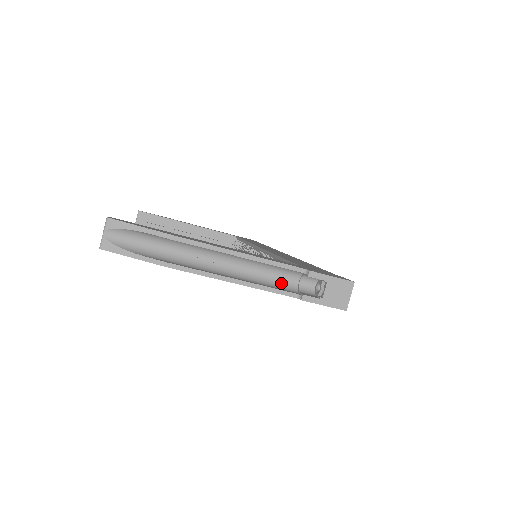
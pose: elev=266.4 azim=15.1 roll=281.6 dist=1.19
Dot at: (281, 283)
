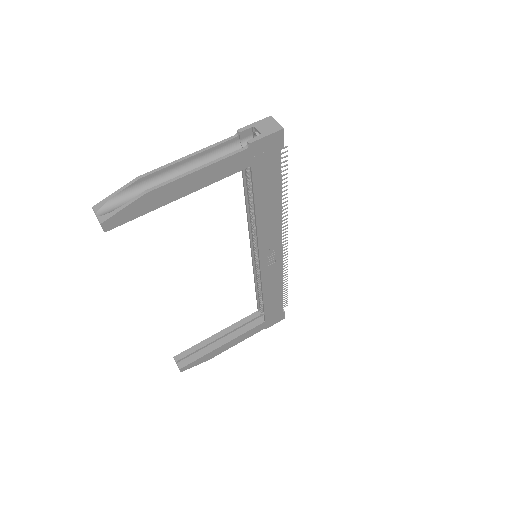
Dot at: occluded
